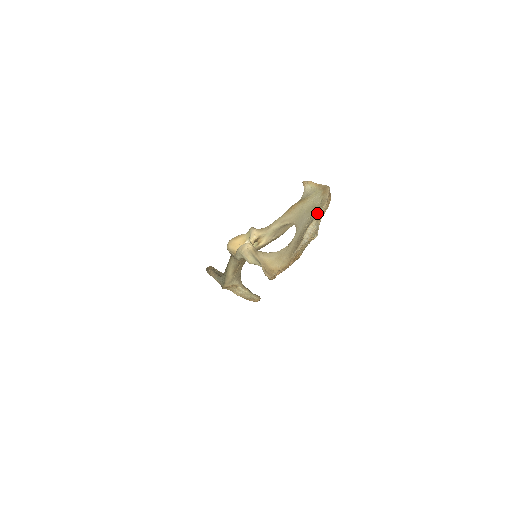
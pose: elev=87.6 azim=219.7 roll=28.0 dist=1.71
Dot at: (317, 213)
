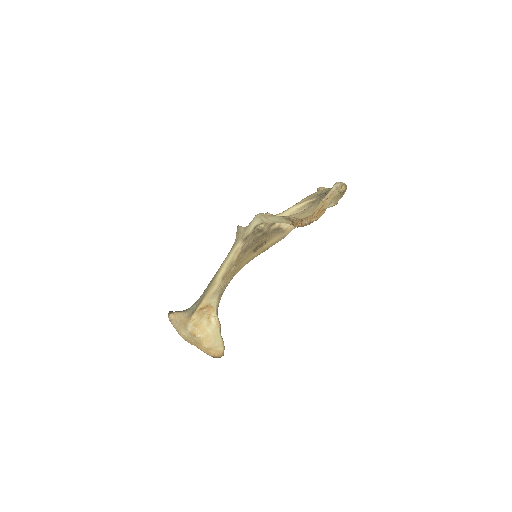
Dot at: occluded
